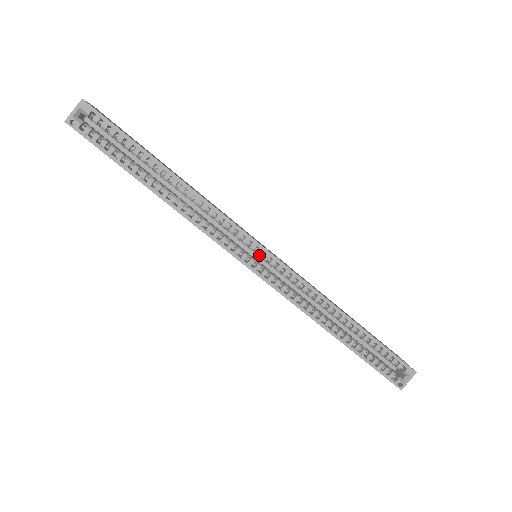
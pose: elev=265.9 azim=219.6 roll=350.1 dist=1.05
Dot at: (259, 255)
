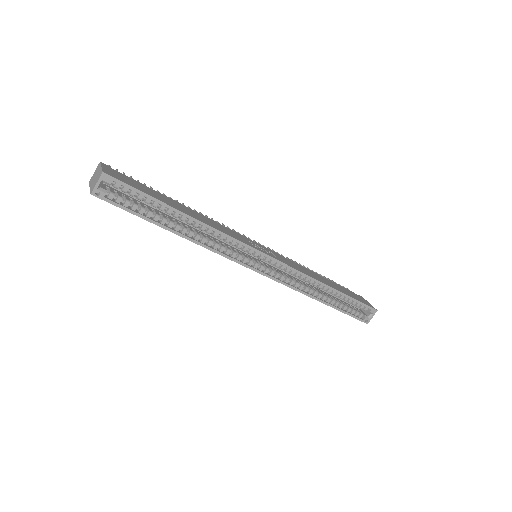
Dot at: (261, 258)
